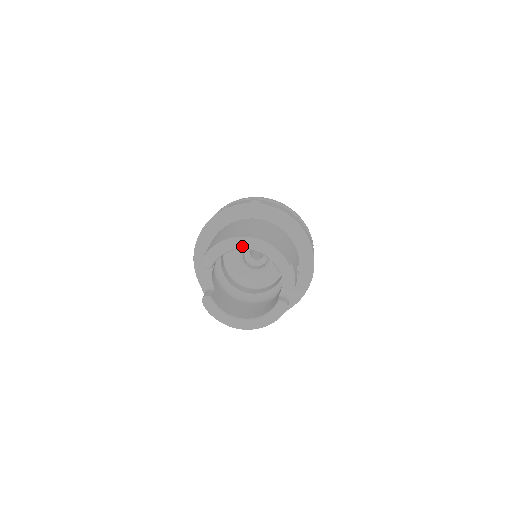
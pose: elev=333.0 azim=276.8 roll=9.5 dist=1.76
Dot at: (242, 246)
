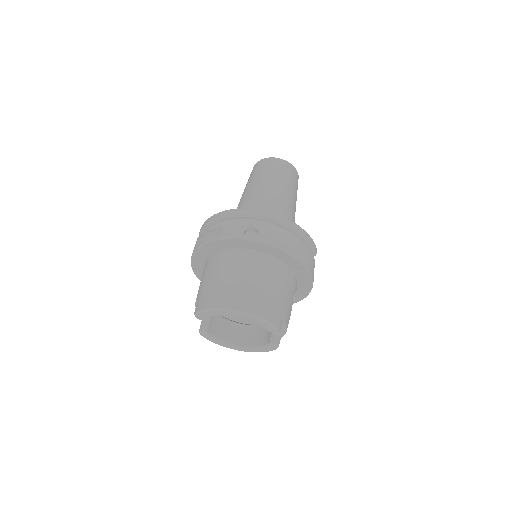
Dot at: (232, 315)
